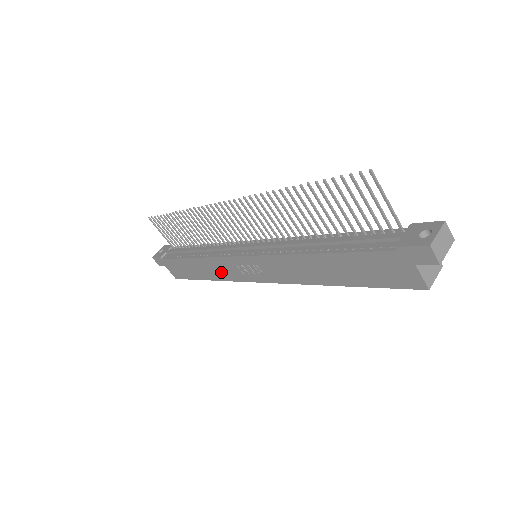
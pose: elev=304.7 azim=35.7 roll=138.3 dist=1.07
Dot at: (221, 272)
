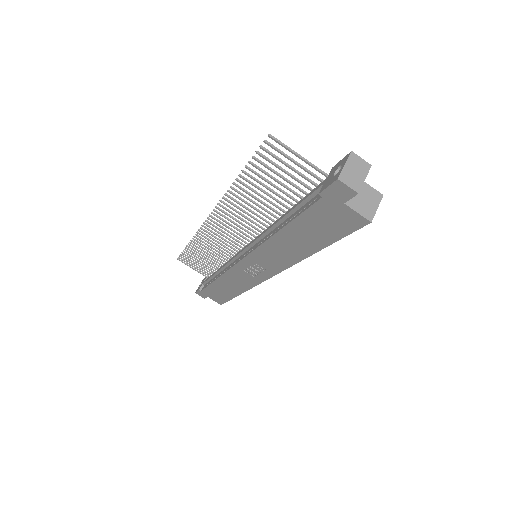
Dot at: (240, 283)
